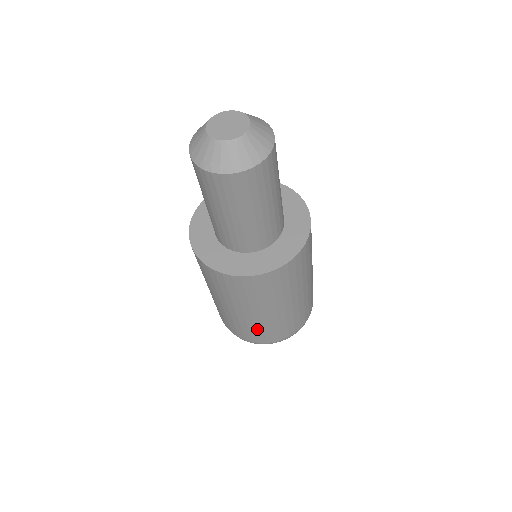
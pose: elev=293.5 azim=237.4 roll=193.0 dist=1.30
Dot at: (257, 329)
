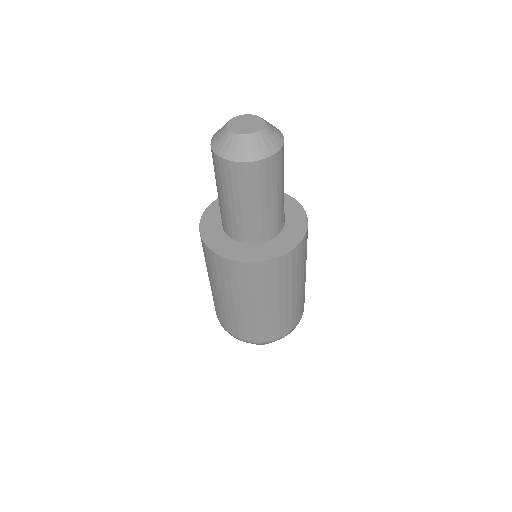
Dot at: (226, 315)
